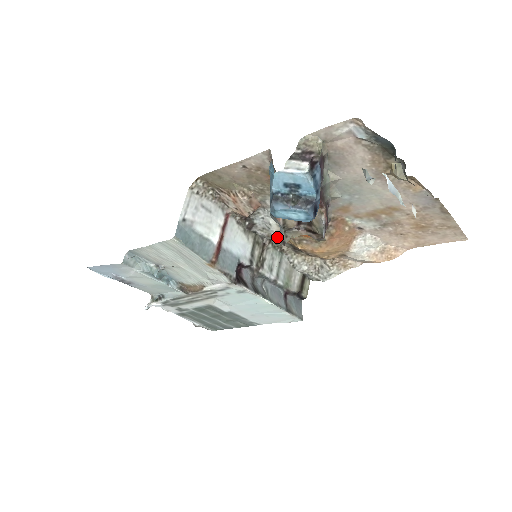
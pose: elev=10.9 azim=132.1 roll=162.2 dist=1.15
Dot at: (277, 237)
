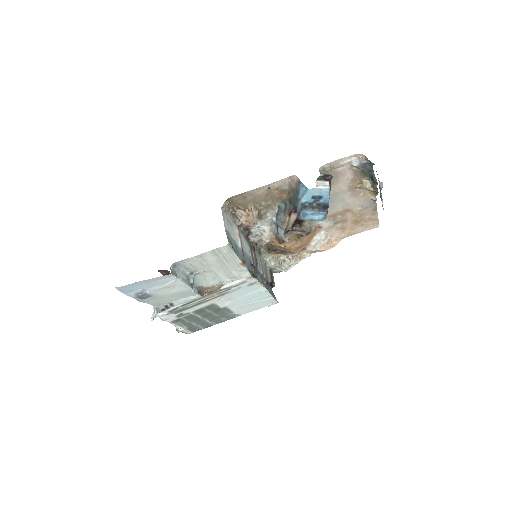
Dot at: (267, 240)
